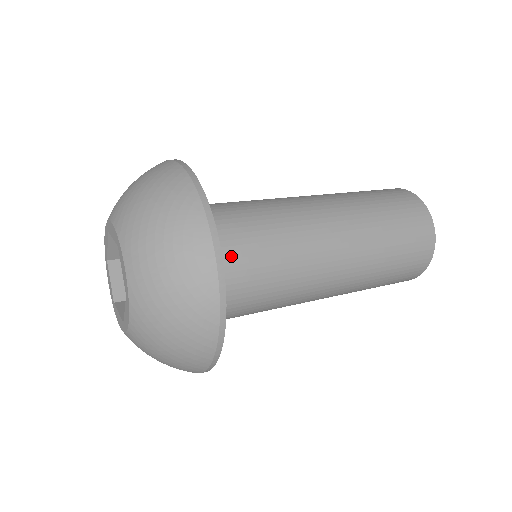
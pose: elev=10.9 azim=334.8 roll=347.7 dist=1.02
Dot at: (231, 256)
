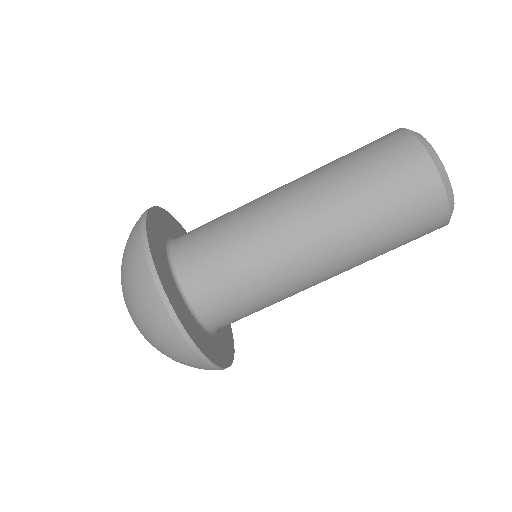
Dot at: (217, 306)
